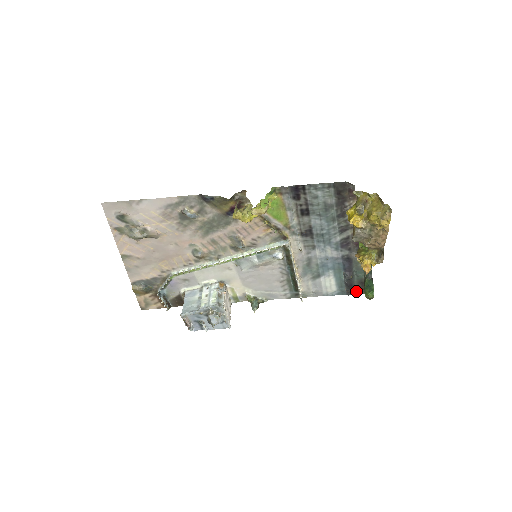
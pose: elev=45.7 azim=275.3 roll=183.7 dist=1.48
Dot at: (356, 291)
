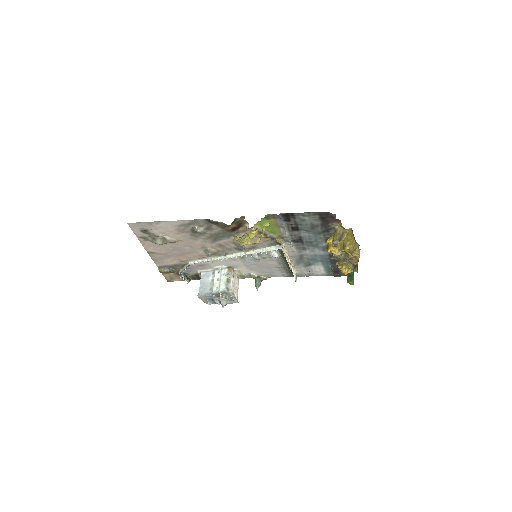
Dot at: (342, 274)
